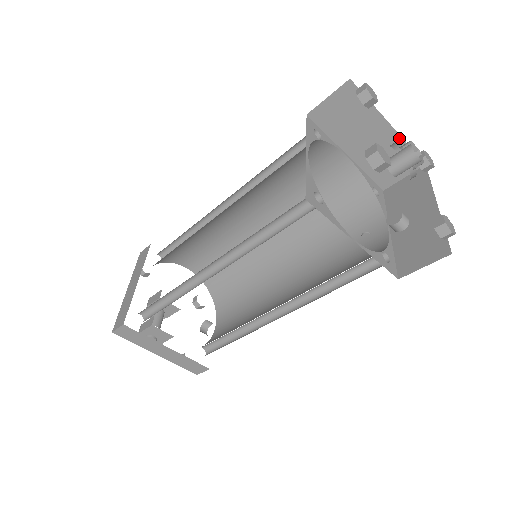
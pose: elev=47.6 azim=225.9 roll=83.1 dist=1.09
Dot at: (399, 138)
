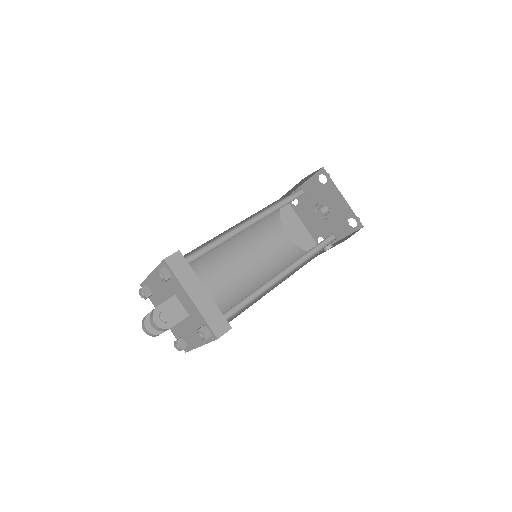
Dot at: (308, 233)
